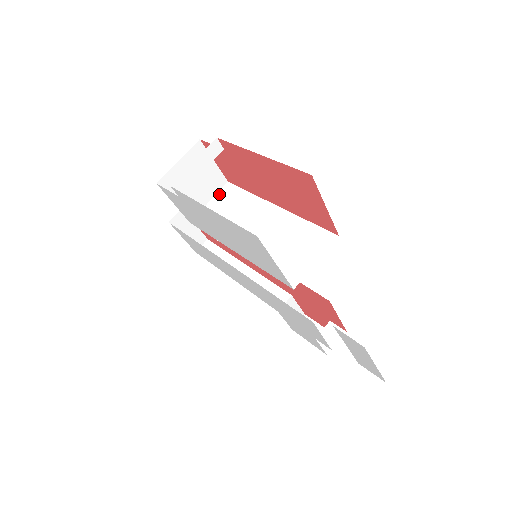
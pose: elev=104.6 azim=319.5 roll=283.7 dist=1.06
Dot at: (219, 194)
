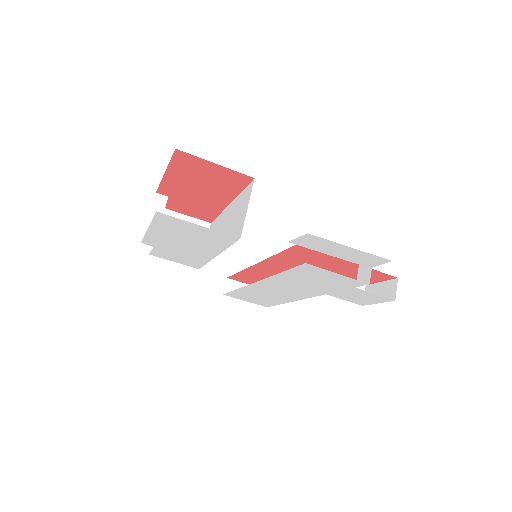
Dot at: occluded
